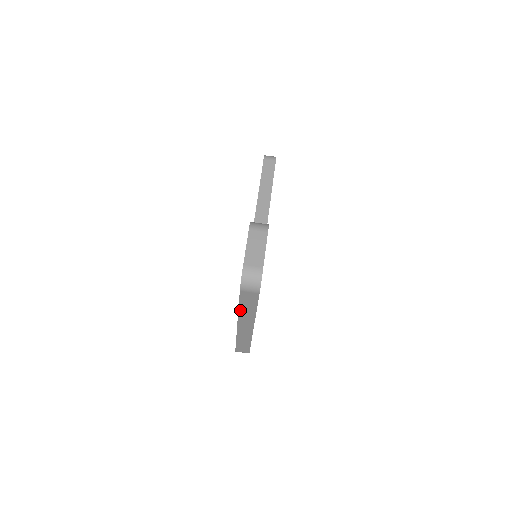
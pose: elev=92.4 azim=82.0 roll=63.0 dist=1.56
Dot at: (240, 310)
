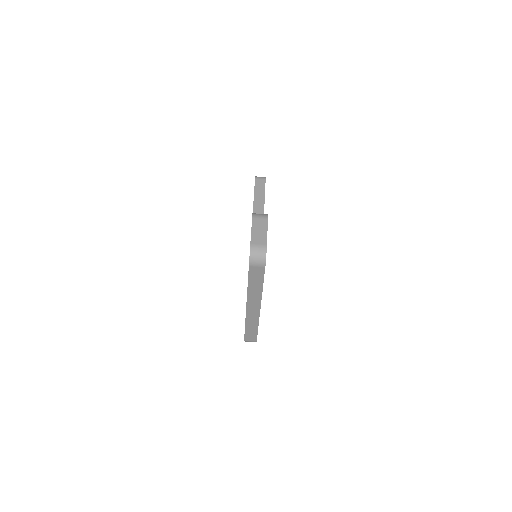
Dot at: (249, 289)
